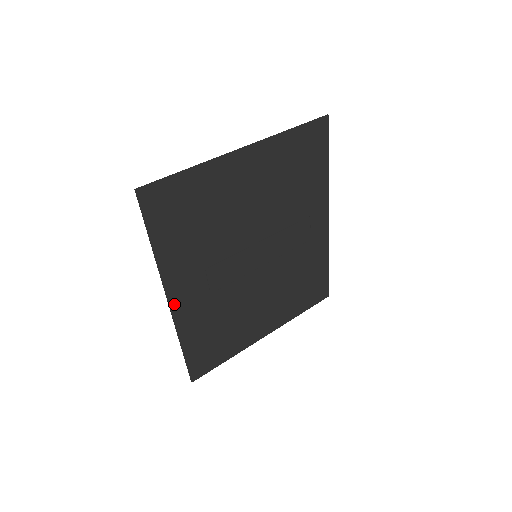
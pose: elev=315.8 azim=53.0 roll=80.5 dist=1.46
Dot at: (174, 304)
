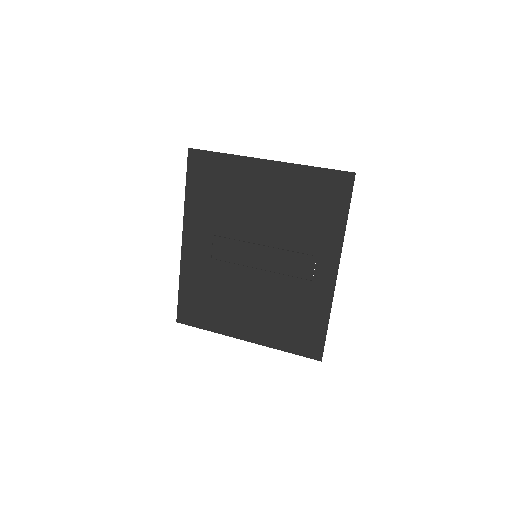
Dot at: (185, 245)
